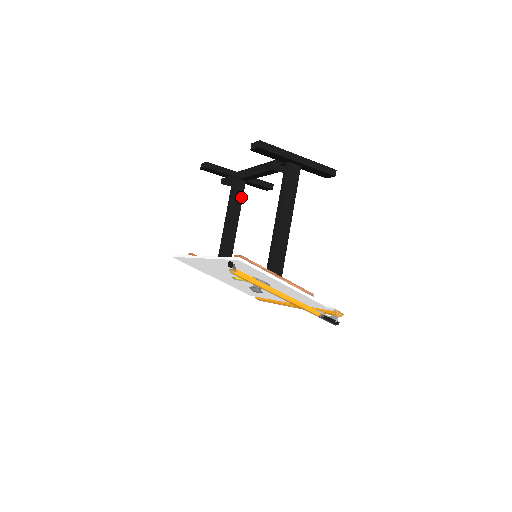
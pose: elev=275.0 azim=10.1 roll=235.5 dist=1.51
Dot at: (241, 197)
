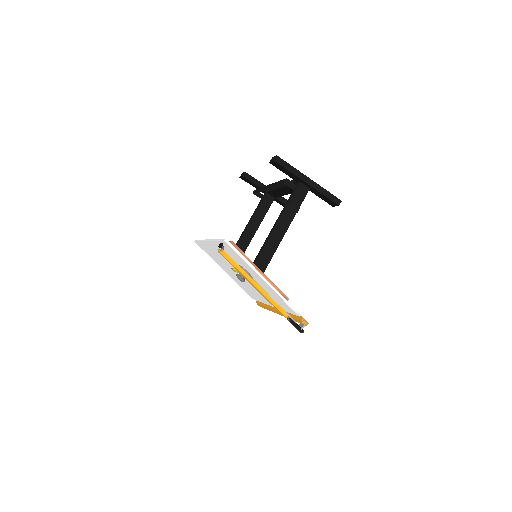
Dot at: (267, 210)
